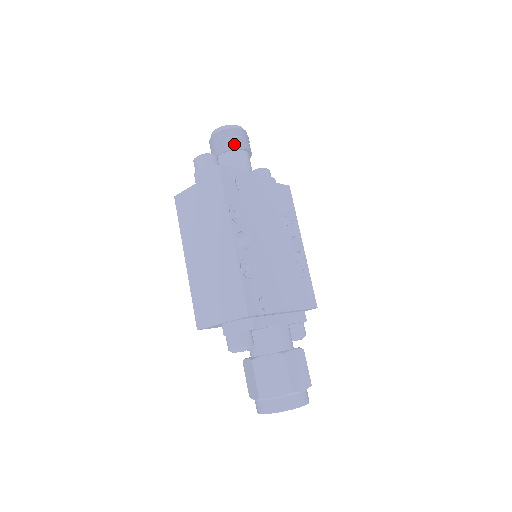
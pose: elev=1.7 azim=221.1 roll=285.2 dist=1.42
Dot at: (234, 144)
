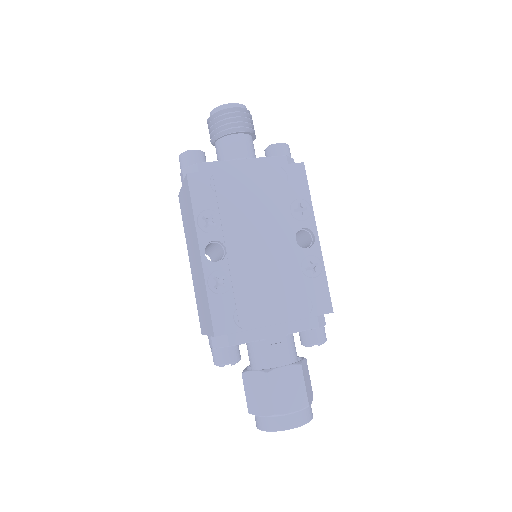
Dot at: (225, 129)
